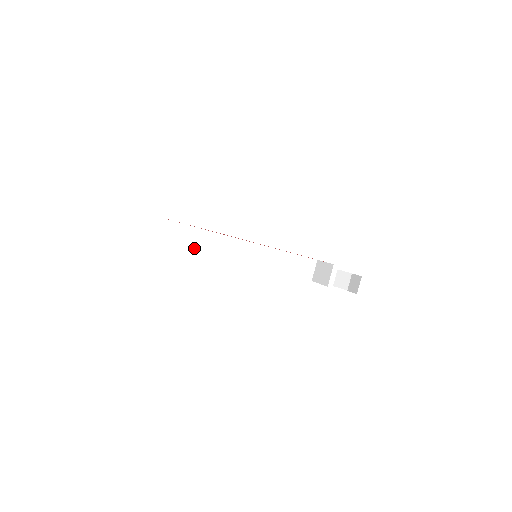
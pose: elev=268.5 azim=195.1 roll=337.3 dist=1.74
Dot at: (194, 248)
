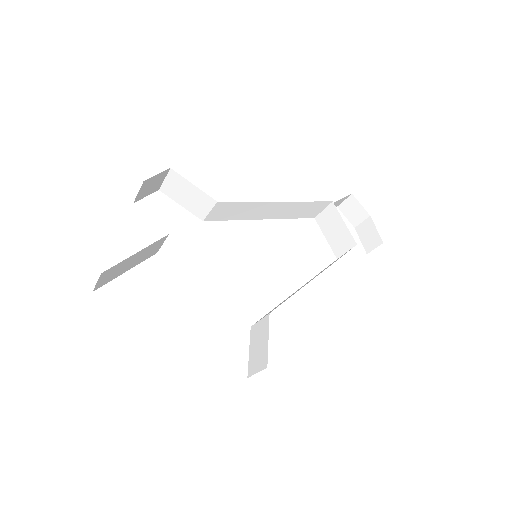
Dot at: (146, 195)
